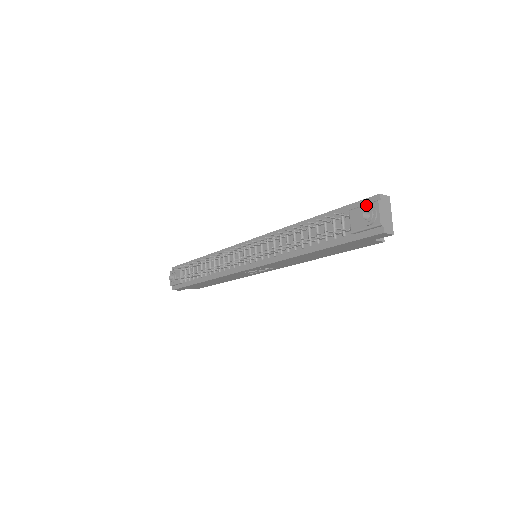
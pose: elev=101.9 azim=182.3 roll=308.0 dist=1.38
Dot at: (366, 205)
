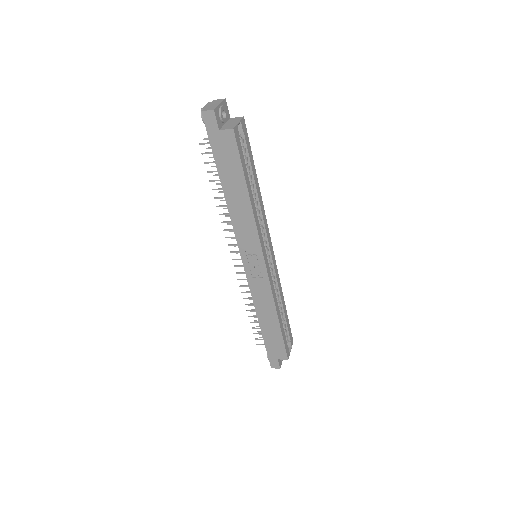
Dot at: occluded
